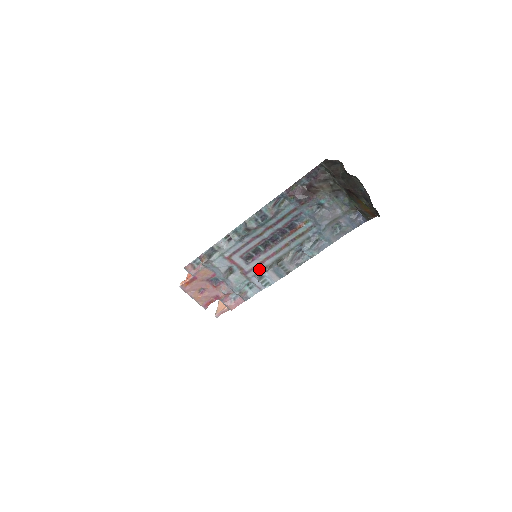
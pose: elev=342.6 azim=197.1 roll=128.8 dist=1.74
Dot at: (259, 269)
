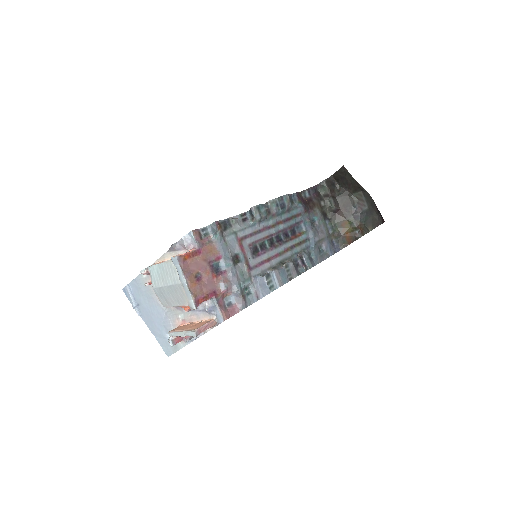
Dot at: (262, 269)
